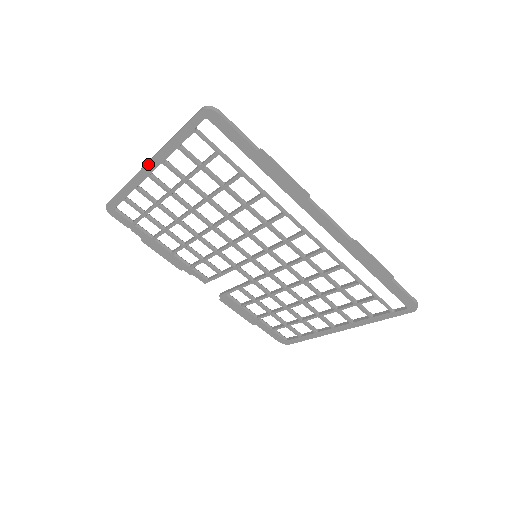
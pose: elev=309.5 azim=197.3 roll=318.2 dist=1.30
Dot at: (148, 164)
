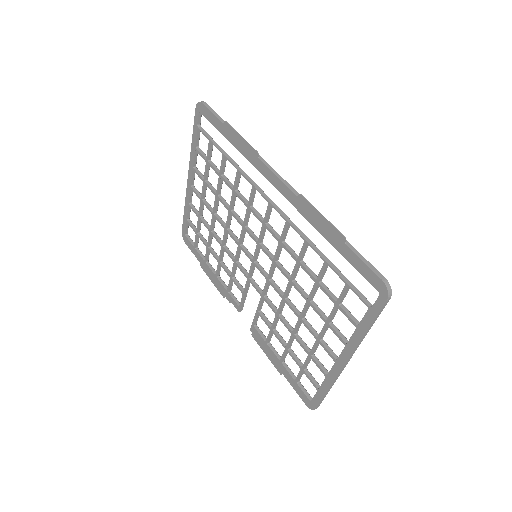
Dot at: (188, 175)
